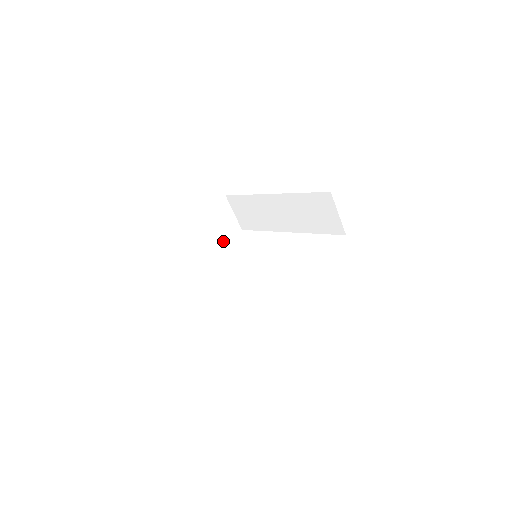
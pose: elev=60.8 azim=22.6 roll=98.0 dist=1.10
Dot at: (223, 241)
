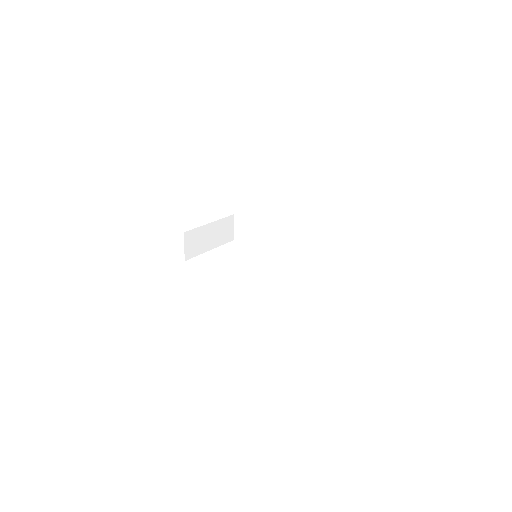
Dot at: (222, 242)
